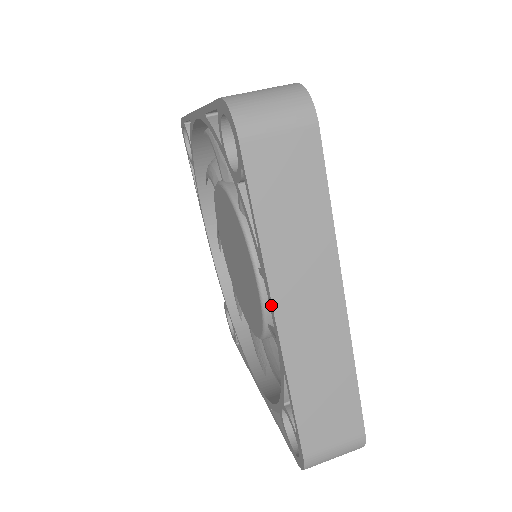
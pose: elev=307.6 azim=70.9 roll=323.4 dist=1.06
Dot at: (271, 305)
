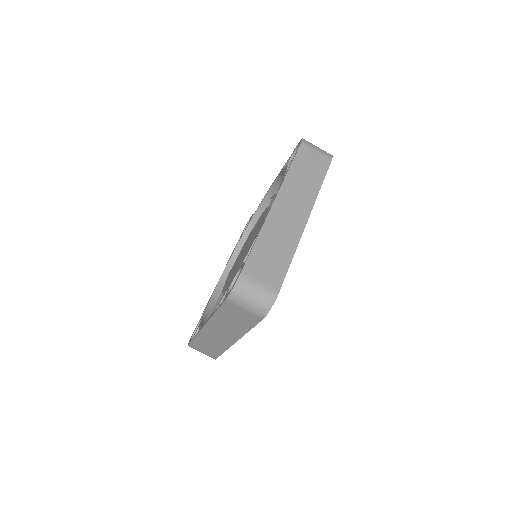
Dot at: (206, 323)
